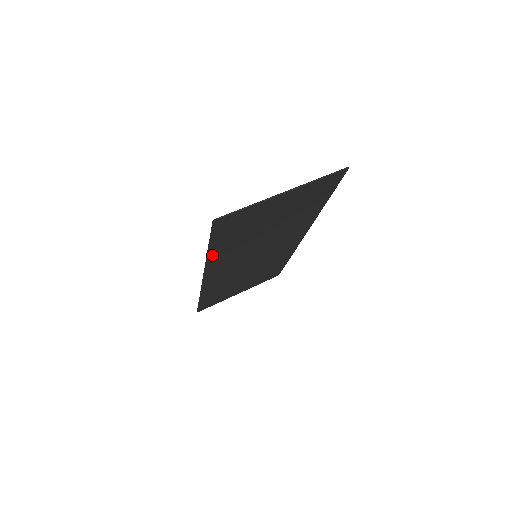
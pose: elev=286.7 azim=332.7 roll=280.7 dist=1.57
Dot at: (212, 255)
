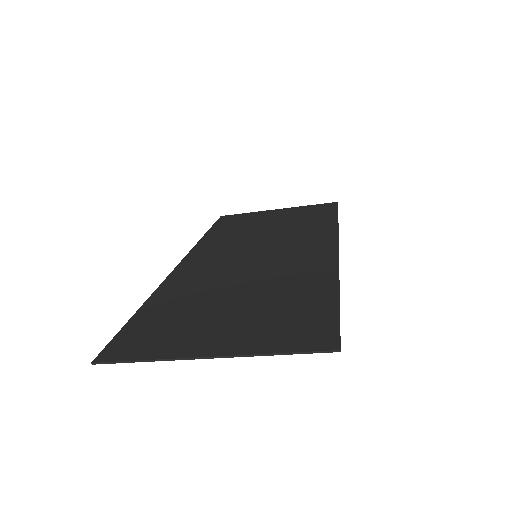
Dot at: (157, 297)
